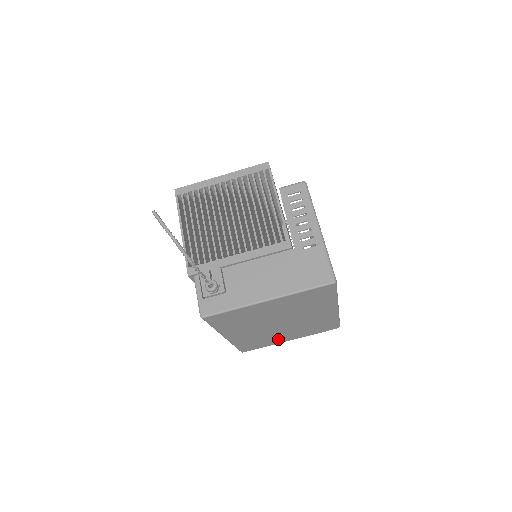
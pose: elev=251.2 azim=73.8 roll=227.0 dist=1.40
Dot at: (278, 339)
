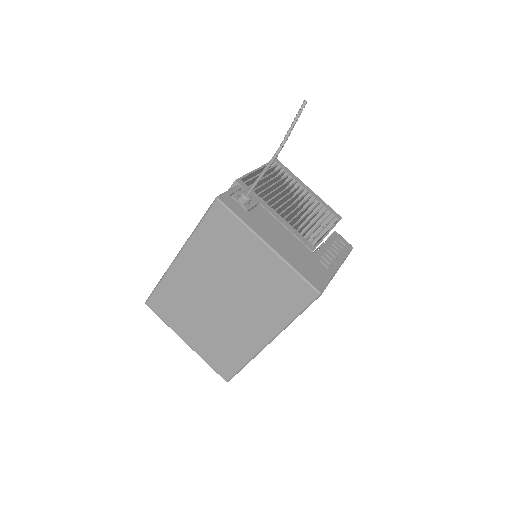
Dot at: (186, 325)
